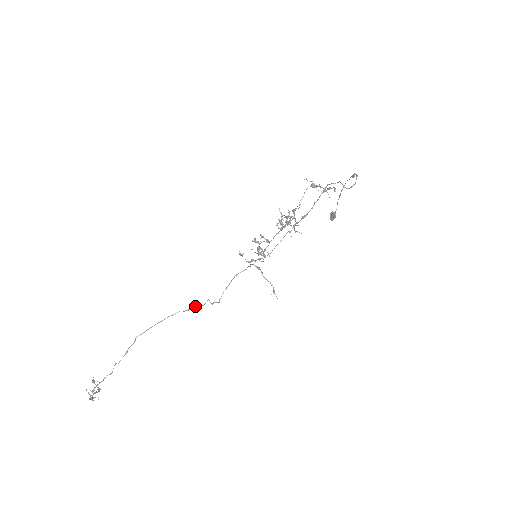
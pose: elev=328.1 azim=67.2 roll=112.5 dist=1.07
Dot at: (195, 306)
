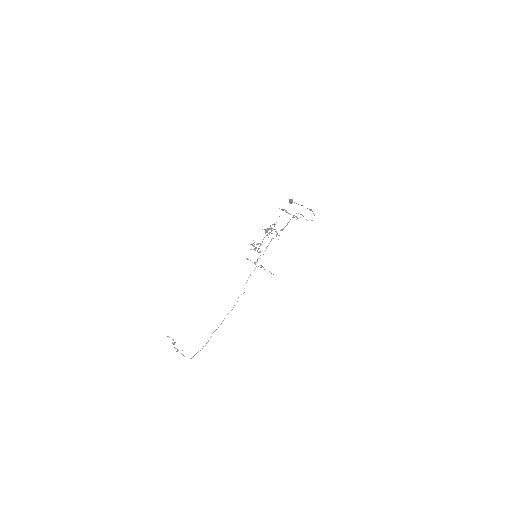
Dot at: occluded
